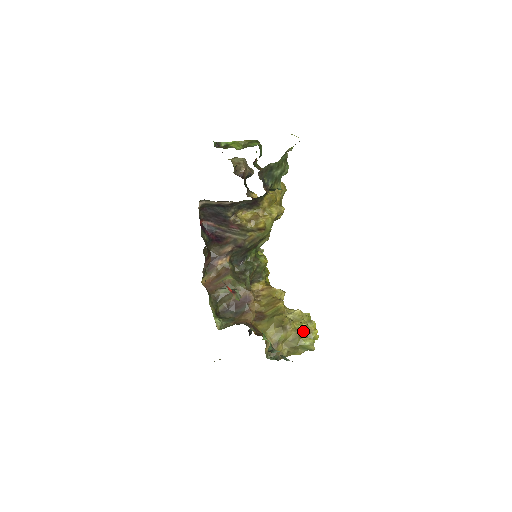
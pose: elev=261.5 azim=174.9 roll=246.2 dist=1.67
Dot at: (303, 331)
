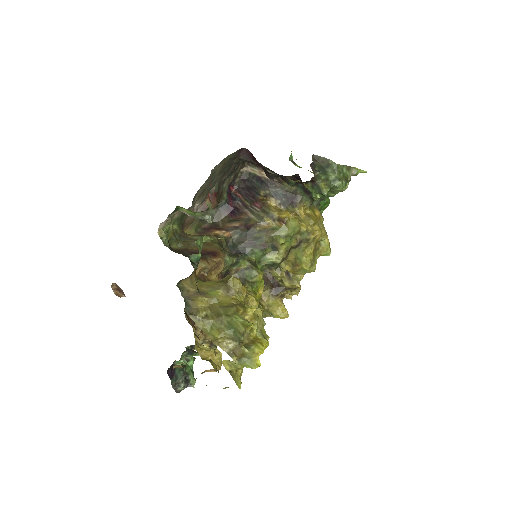
Dot at: occluded
